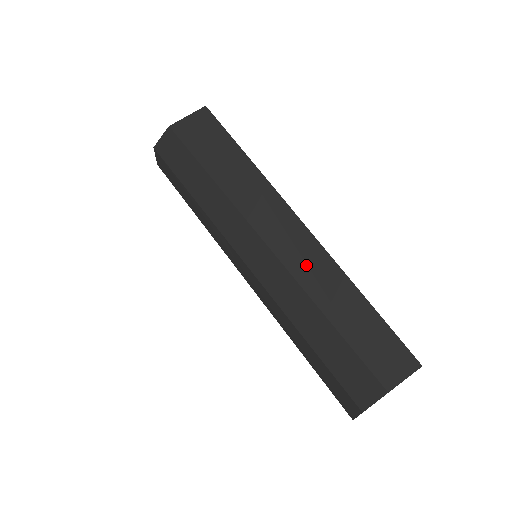
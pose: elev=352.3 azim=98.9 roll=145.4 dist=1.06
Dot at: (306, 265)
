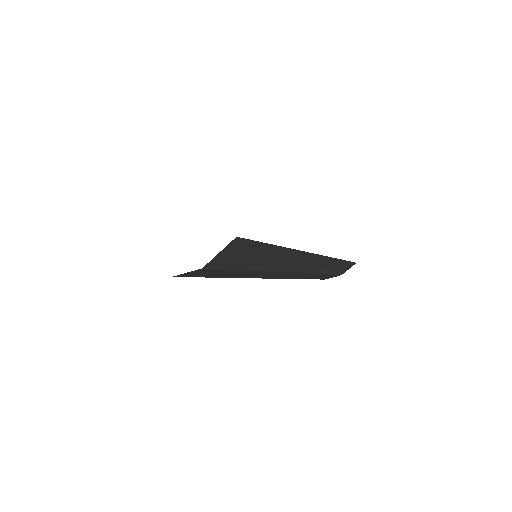
Dot at: (315, 266)
